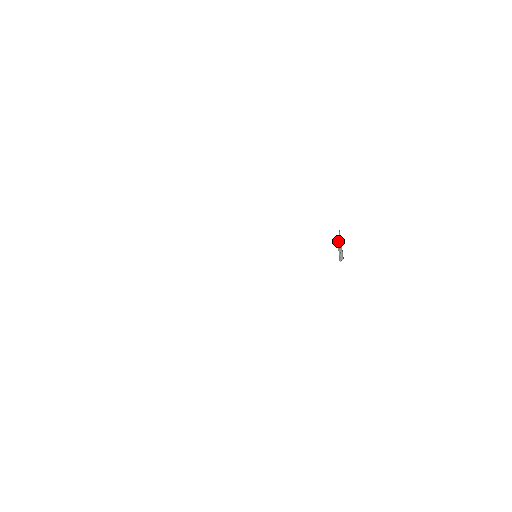
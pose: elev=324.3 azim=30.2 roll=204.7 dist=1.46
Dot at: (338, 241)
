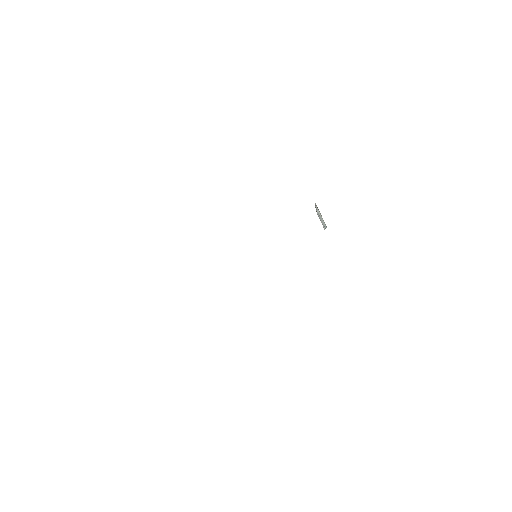
Dot at: (316, 211)
